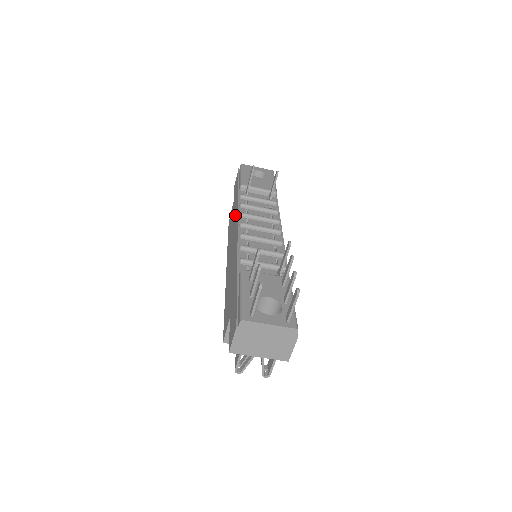
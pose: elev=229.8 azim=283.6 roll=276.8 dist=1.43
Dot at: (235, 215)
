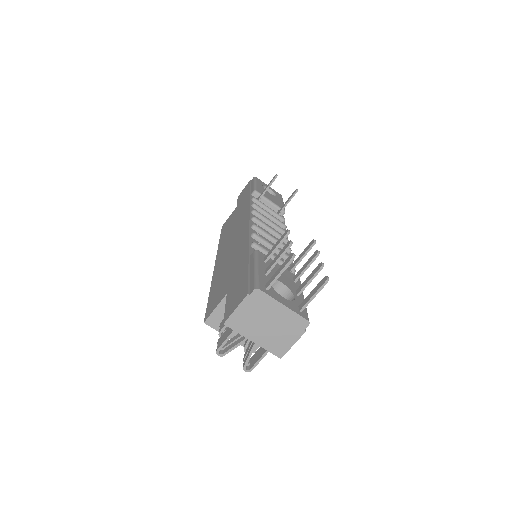
Dot at: (242, 213)
